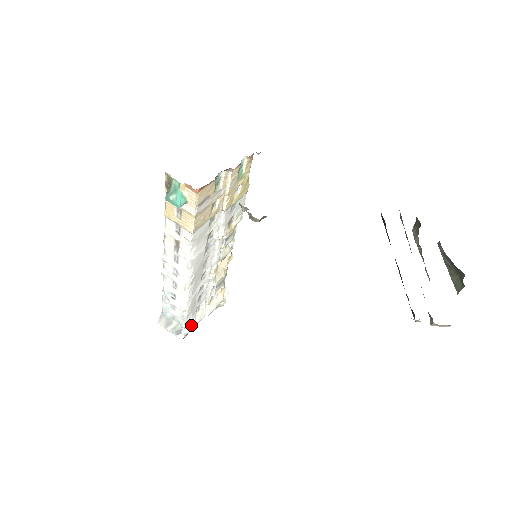
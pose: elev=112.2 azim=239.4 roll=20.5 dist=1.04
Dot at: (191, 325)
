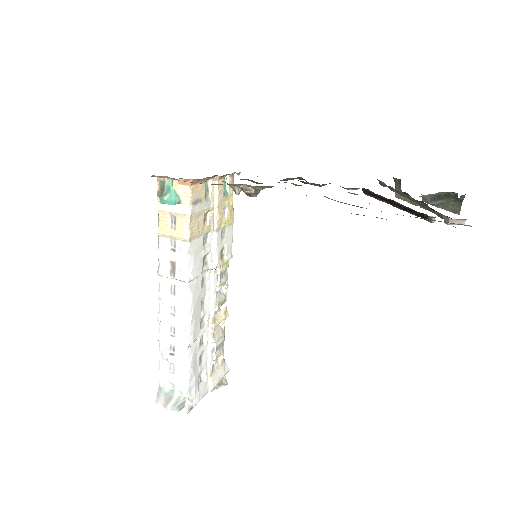
Dot at: (195, 397)
